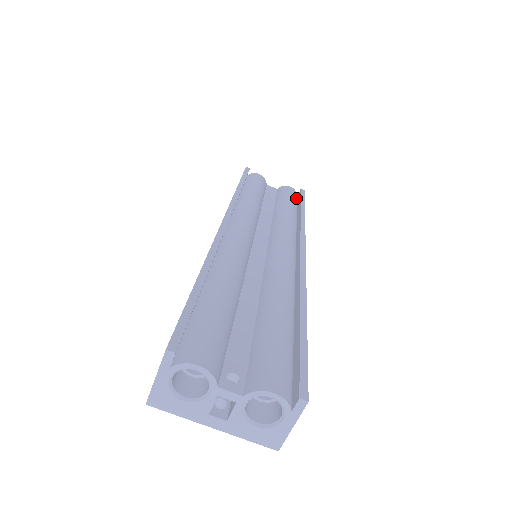
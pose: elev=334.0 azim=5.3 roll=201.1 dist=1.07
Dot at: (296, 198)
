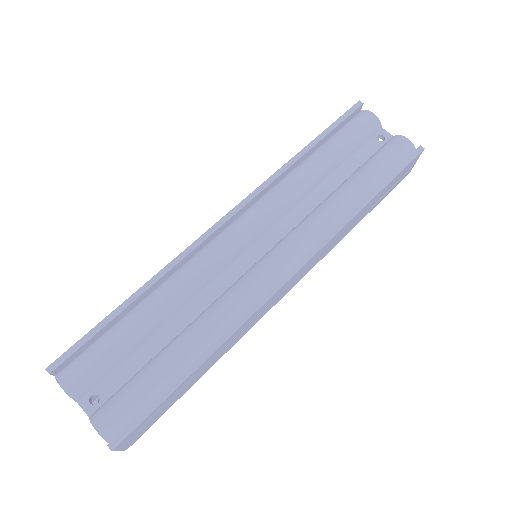
Dot at: (400, 161)
